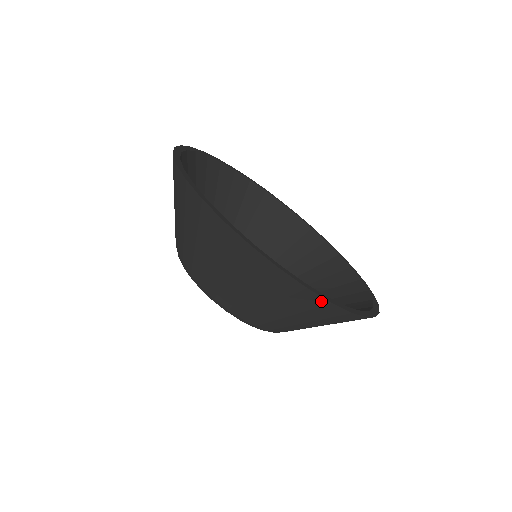
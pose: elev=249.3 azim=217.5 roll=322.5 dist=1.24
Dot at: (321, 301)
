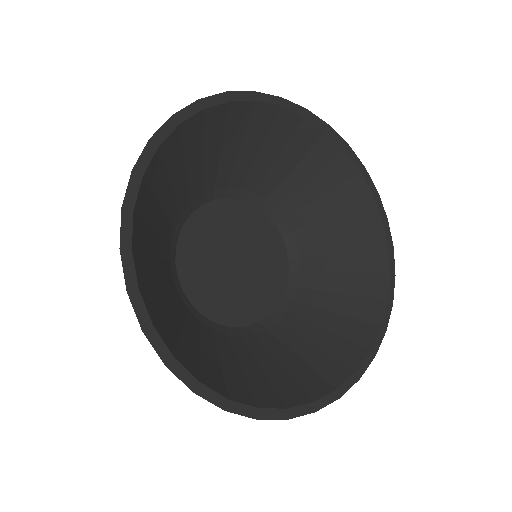
Dot at: (350, 380)
